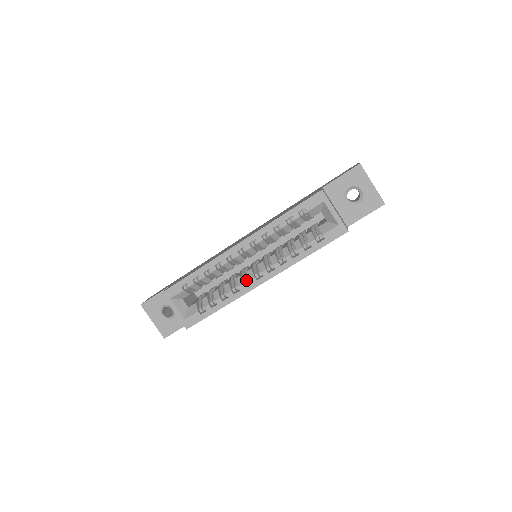
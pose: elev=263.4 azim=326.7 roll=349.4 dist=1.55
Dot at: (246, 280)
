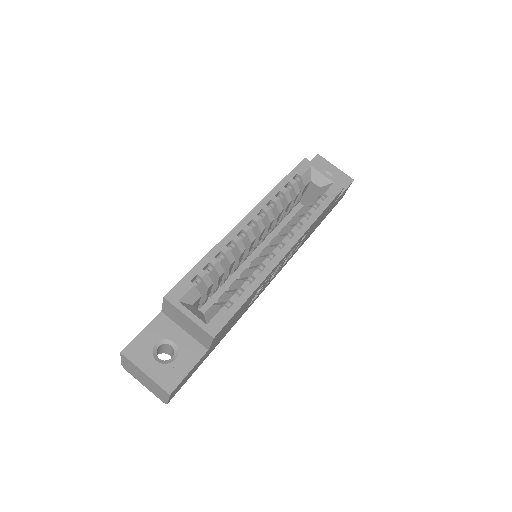
Dot at: occluded
